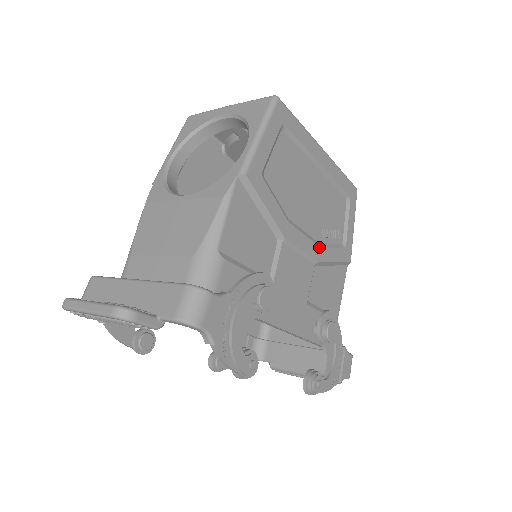
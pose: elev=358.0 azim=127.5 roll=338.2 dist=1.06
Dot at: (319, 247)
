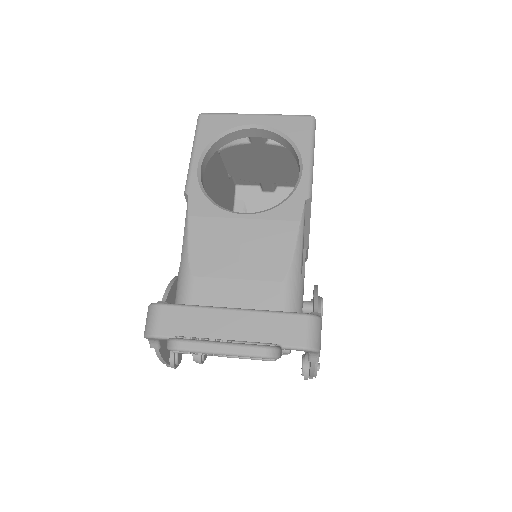
Dot at: occluded
